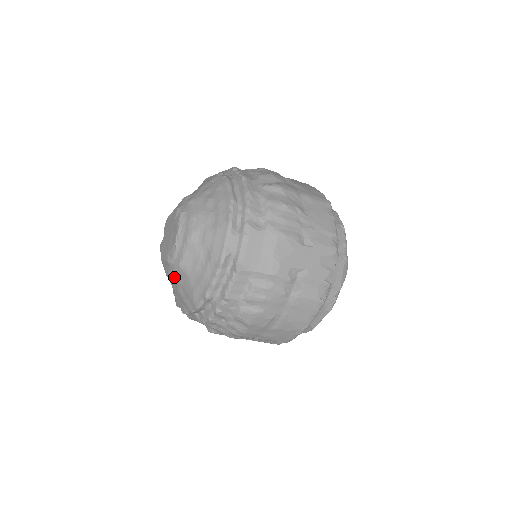
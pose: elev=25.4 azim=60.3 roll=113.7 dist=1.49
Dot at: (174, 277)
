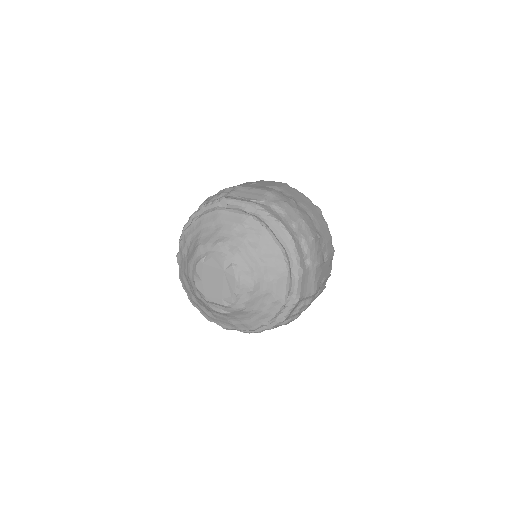
Dot at: (229, 314)
